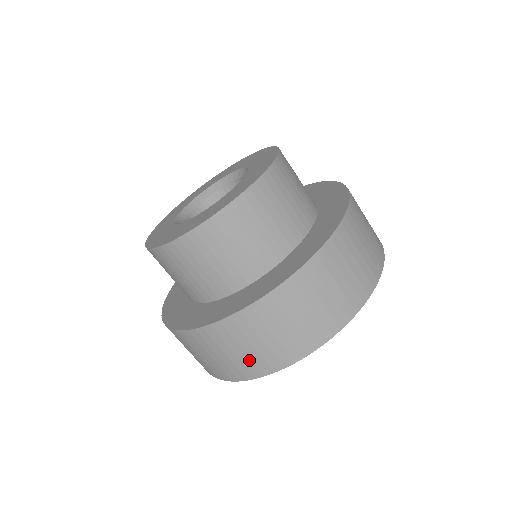
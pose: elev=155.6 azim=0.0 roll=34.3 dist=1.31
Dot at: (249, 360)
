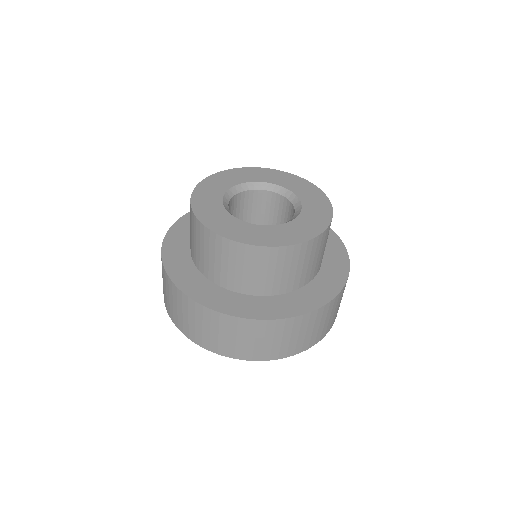
Dot at: (164, 293)
